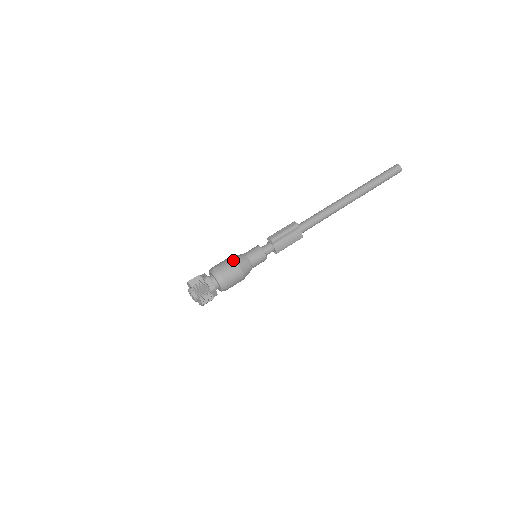
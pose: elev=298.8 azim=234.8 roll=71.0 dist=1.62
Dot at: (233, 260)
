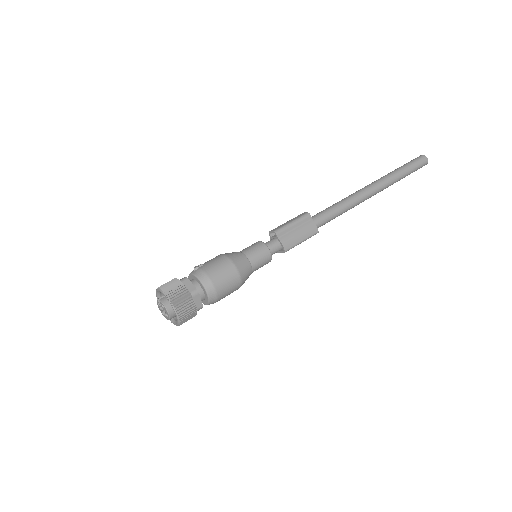
Dot at: (222, 255)
